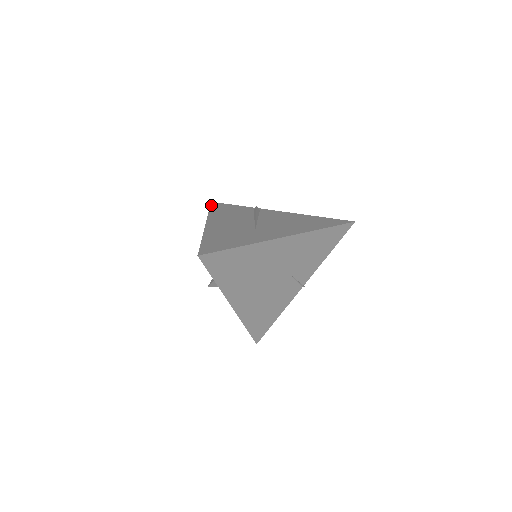
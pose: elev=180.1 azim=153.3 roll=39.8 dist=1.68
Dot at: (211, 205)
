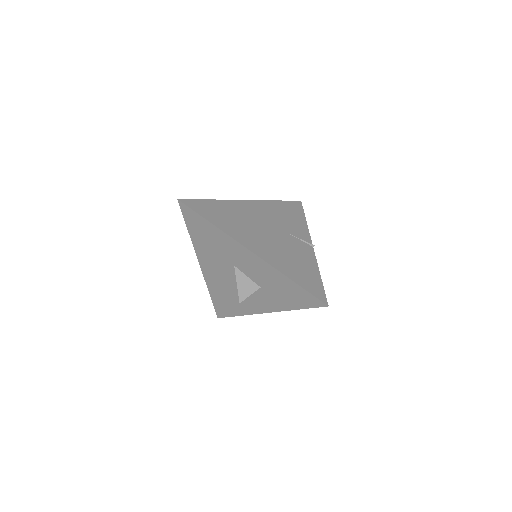
Dot at: (215, 308)
